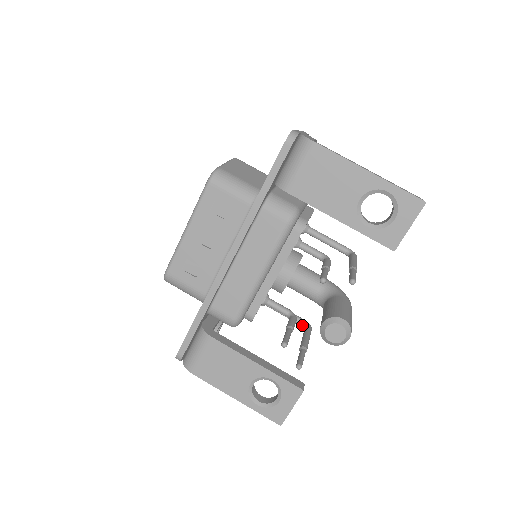
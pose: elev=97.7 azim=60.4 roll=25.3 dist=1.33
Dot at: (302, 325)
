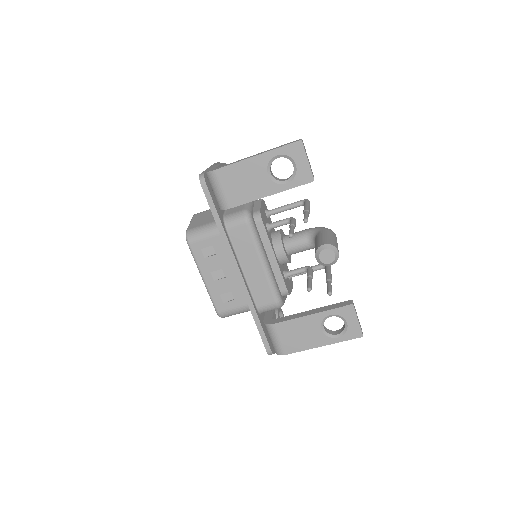
Dot at: (323, 268)
